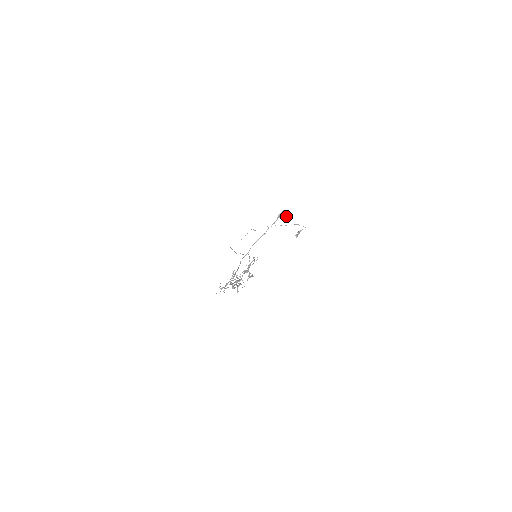
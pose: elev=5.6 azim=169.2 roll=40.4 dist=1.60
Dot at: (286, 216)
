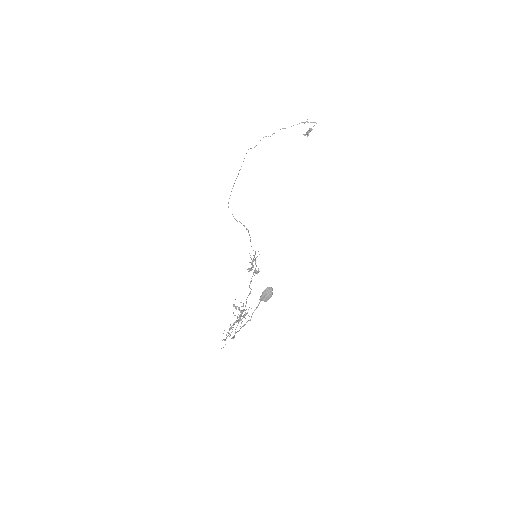
Dot at: (269, 297)
